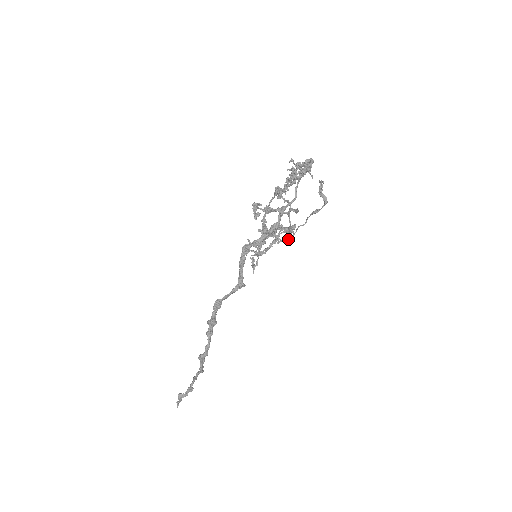
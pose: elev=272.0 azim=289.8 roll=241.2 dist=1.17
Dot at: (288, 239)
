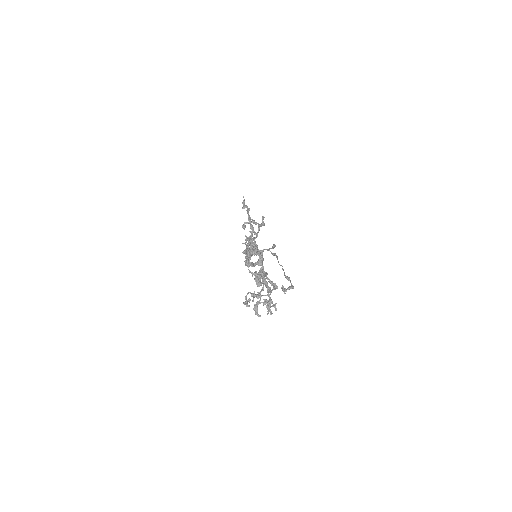
Dot at: (274, 255)
